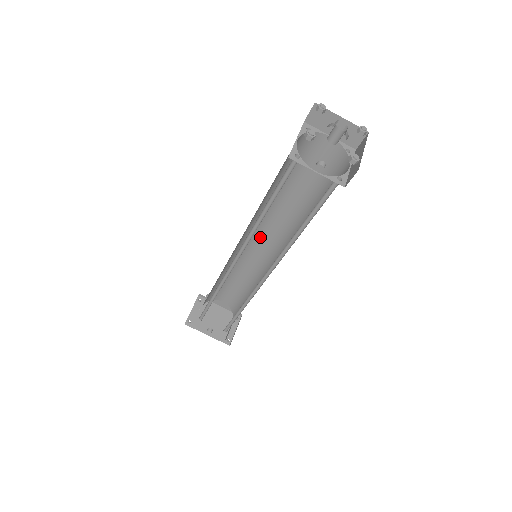
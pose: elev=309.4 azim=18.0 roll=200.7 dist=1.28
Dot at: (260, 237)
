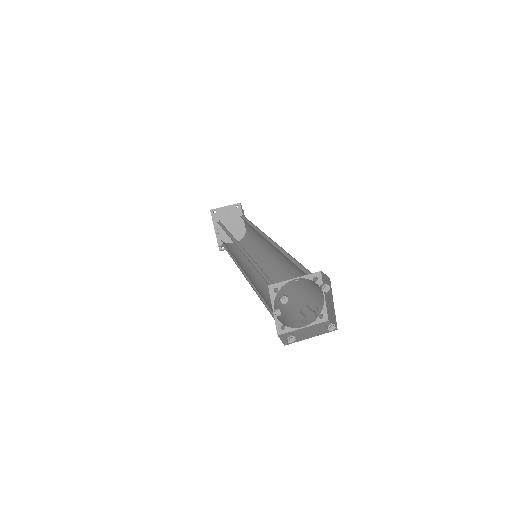
Dot at: (274, 249)
